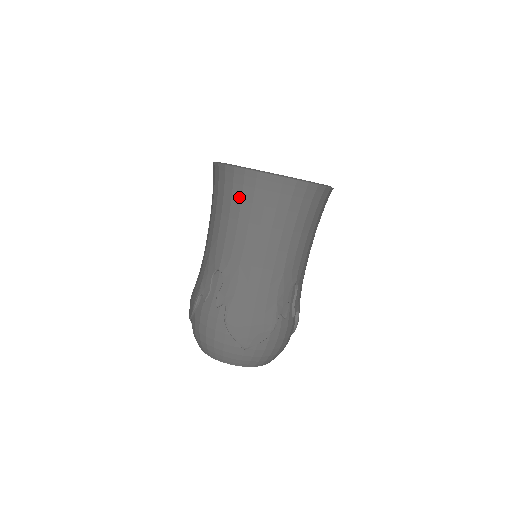
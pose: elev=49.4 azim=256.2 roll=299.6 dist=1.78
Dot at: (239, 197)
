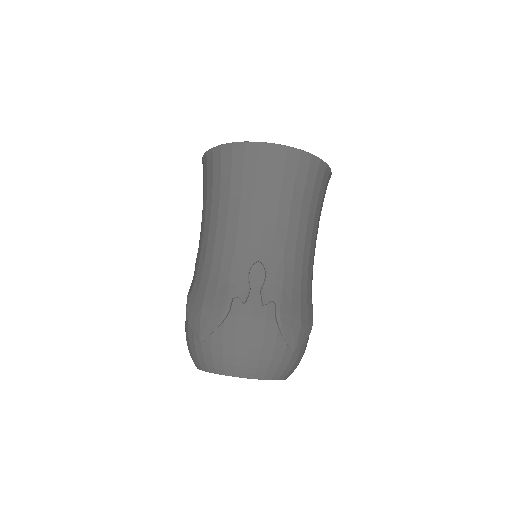
Dot at: (280, 177)
